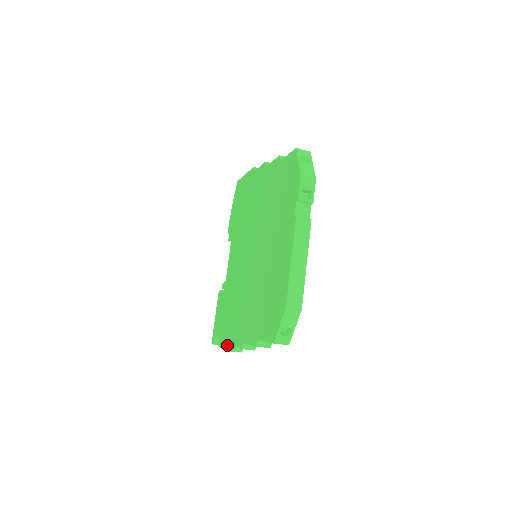
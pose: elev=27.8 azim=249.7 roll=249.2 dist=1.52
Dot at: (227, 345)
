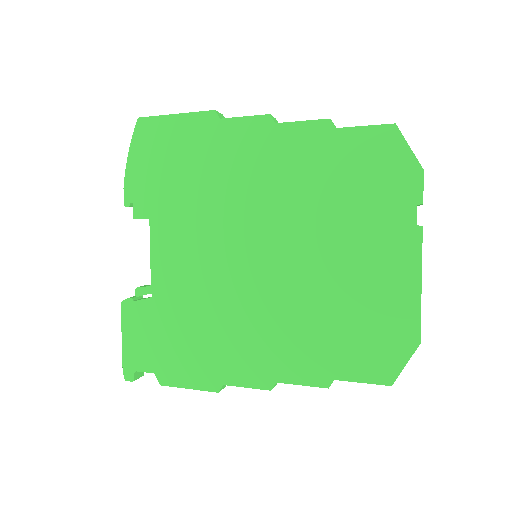
Dot at: (204, 384)
